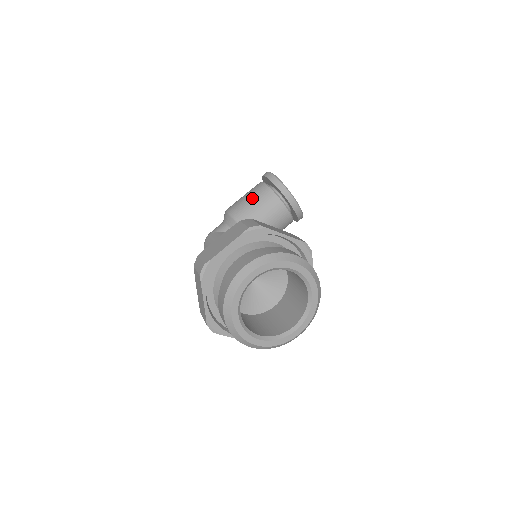
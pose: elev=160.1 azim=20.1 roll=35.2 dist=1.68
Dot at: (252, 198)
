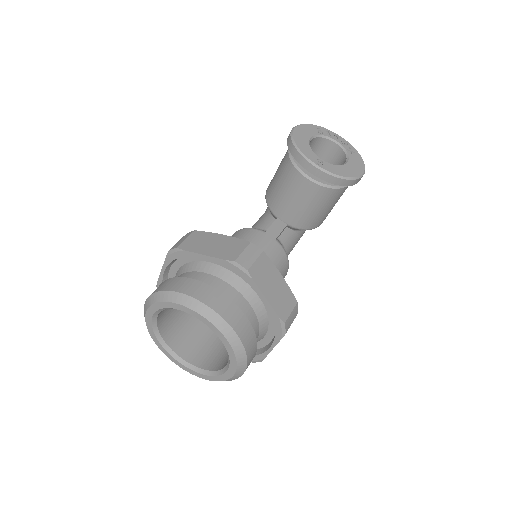
Dot at: (277, 170)
